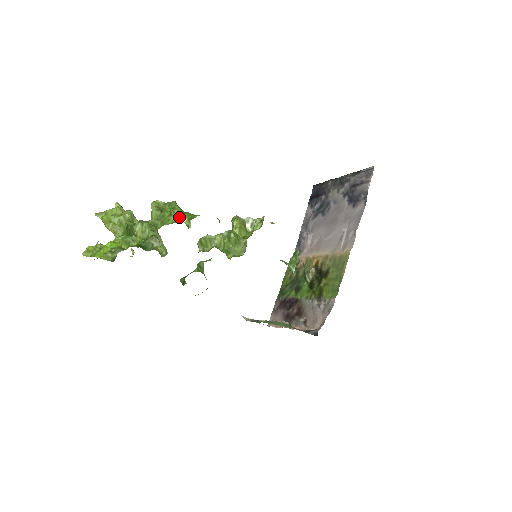
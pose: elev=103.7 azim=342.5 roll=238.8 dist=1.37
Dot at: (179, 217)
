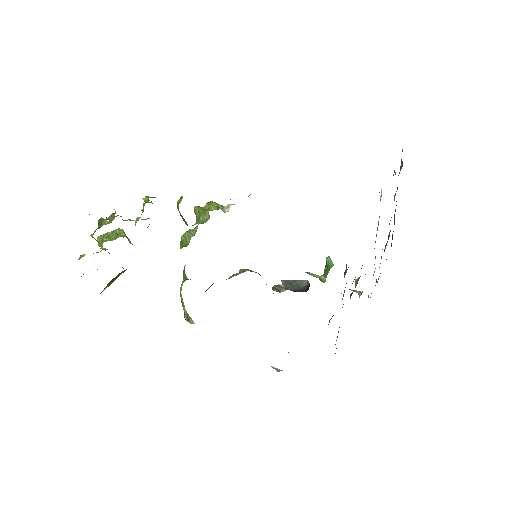
Dot at: occluded
